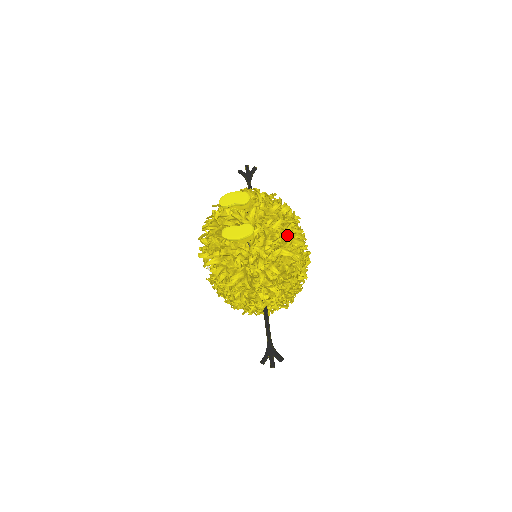
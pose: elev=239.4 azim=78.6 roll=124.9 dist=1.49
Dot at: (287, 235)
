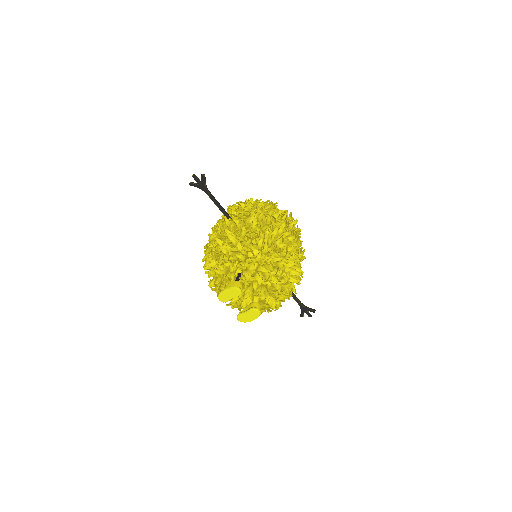
Dot at: (280, 274)
